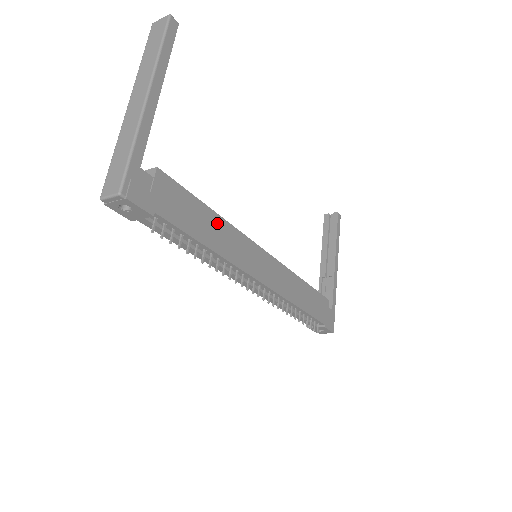
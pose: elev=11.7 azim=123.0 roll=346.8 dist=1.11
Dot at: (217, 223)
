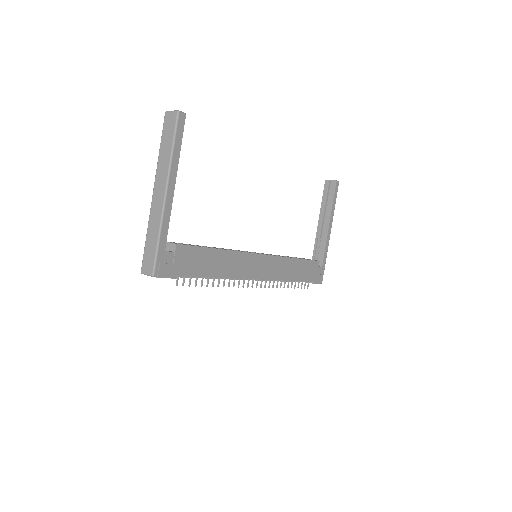
Dot at: (223, 256)
